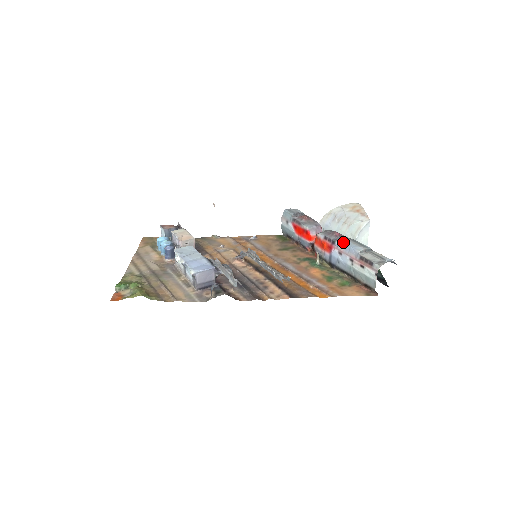
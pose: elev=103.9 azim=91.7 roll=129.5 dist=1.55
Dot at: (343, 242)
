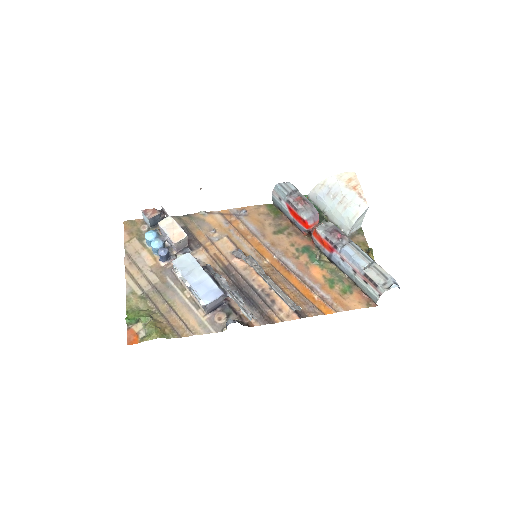
Dot at: (346, 252)
